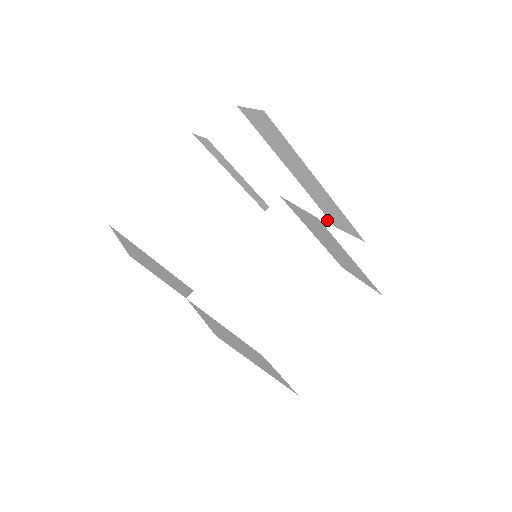
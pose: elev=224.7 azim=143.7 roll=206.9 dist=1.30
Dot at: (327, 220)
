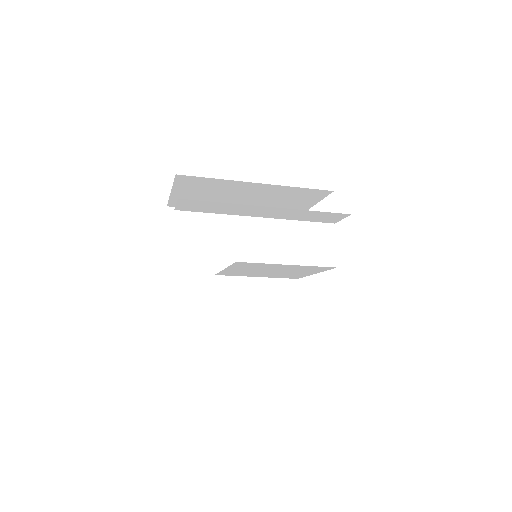
Dot at: (337, 213)
